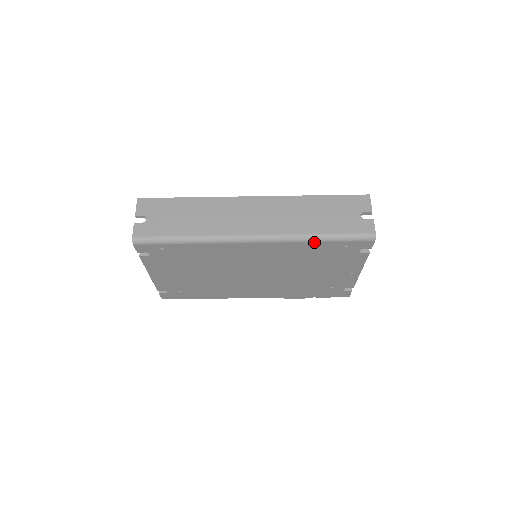
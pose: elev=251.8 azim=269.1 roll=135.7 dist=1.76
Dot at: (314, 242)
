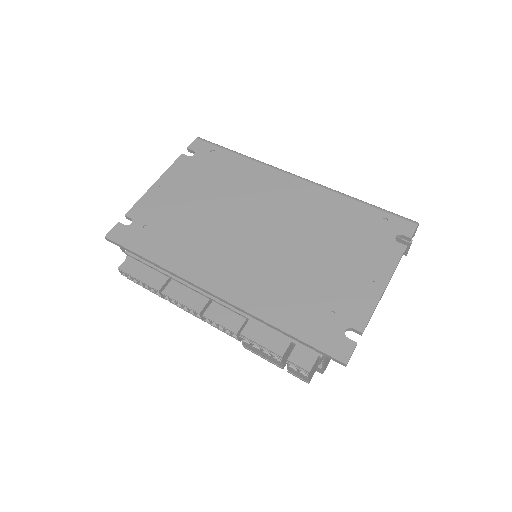
Dot at: (354, 201)
